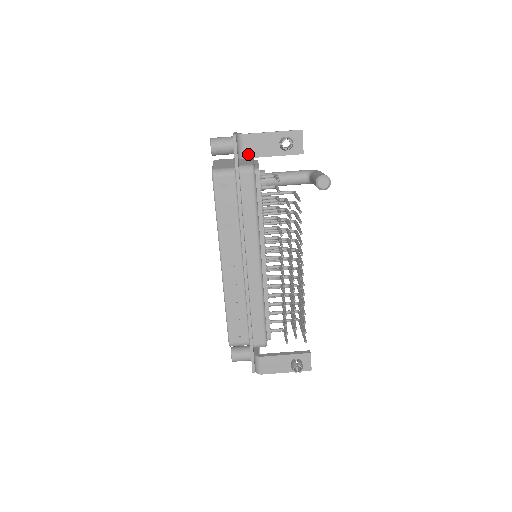
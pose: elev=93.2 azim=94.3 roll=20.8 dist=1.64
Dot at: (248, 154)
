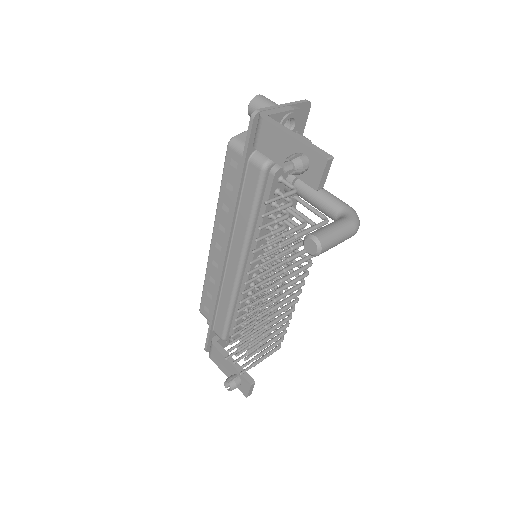
Dot at: (260, 146)
